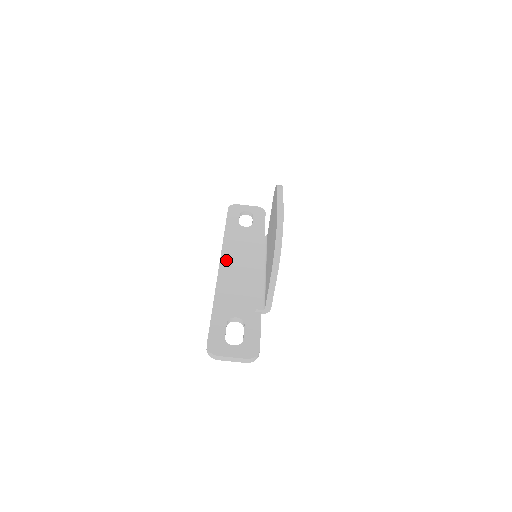
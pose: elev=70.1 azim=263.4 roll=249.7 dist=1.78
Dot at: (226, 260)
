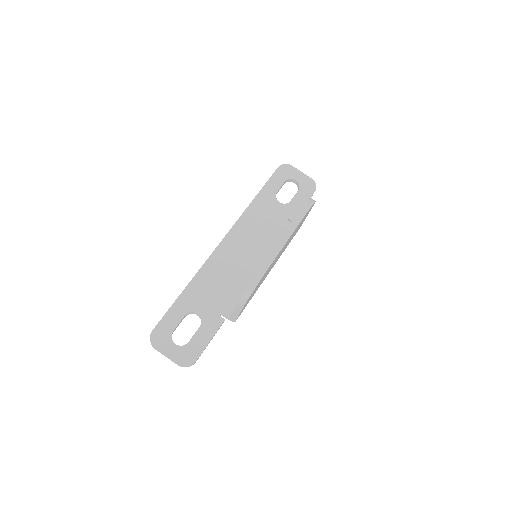
Dot at: (231, 238)
